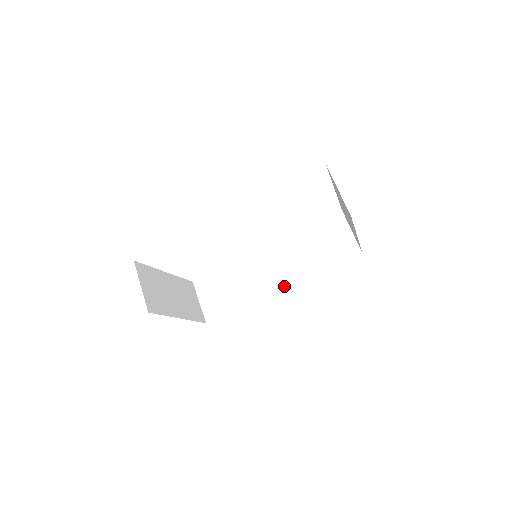
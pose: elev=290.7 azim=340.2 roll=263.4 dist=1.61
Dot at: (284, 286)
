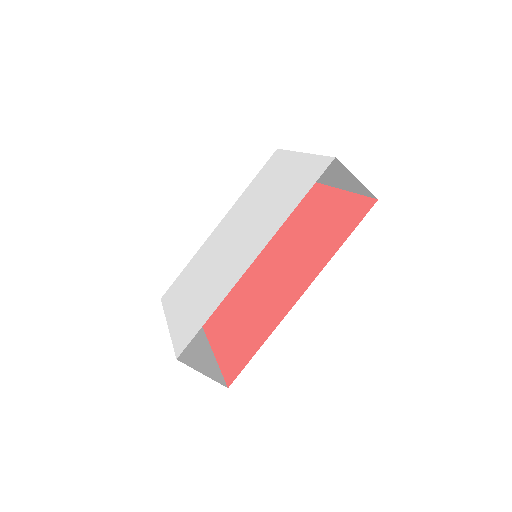
Dot at: occluded
